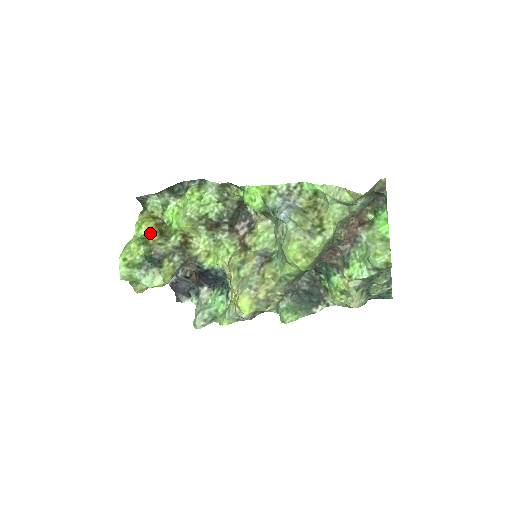
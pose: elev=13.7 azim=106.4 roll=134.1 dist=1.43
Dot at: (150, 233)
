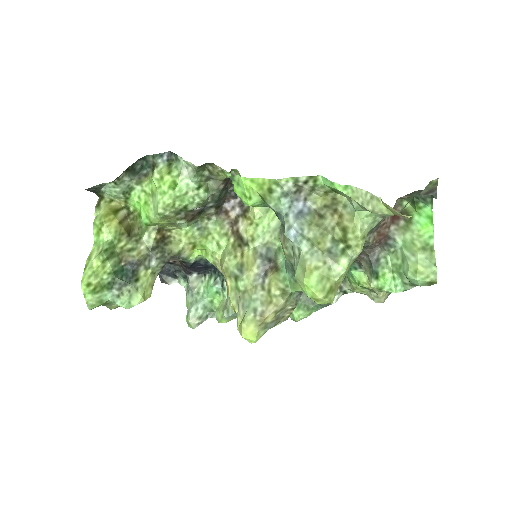
Dot at: (114, 238)
